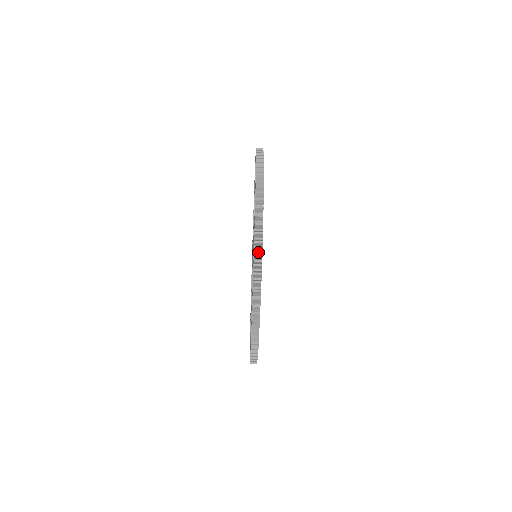
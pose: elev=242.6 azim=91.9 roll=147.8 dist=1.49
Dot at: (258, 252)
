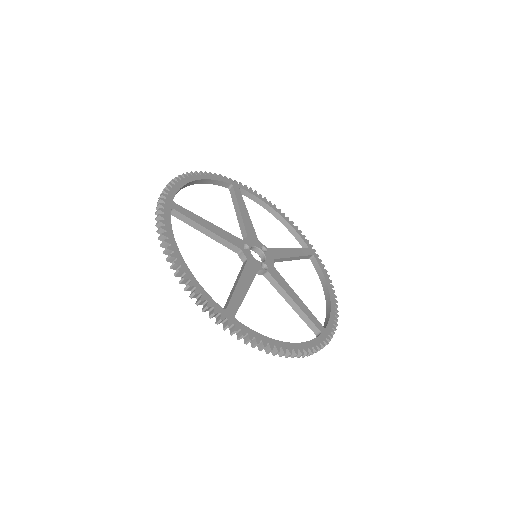
Dot at: occluded
